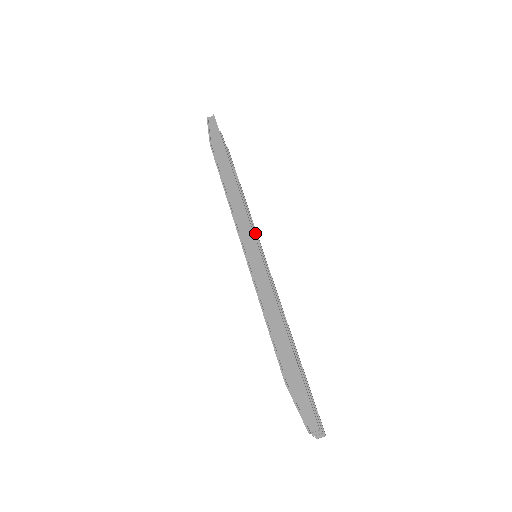
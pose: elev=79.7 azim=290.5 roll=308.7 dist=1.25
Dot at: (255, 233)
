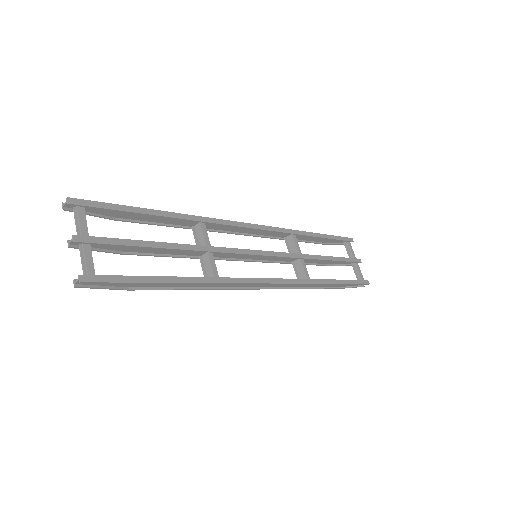
Dot at: (243, 254)
